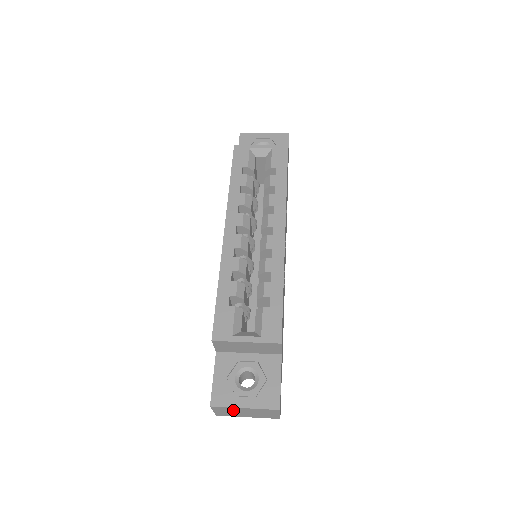
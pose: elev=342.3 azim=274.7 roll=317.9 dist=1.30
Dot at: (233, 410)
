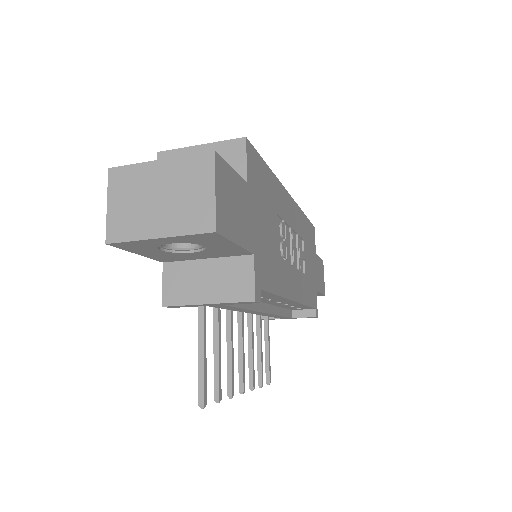
Dot at: (140, 186)
